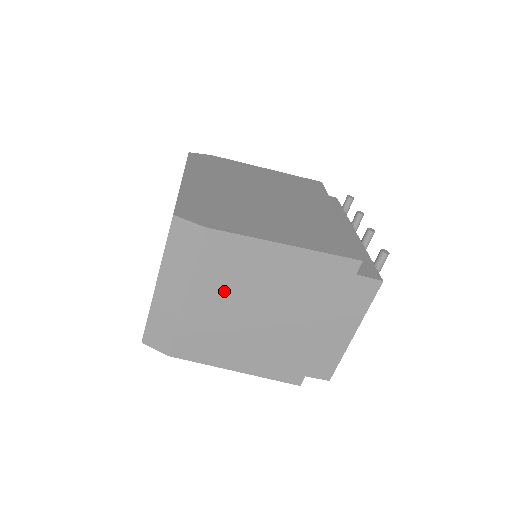
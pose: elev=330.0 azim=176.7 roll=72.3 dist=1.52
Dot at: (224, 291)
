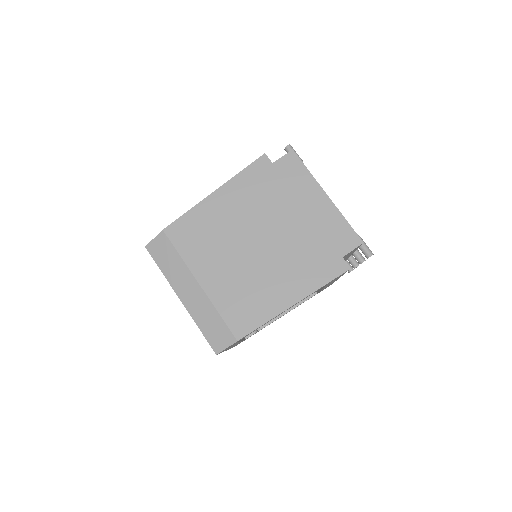
Dot at: (216, 255)
